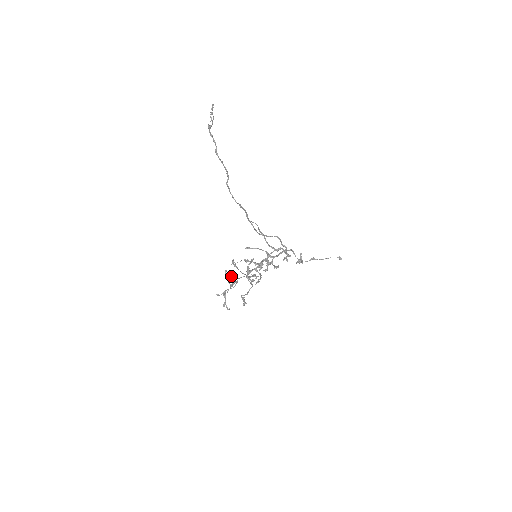
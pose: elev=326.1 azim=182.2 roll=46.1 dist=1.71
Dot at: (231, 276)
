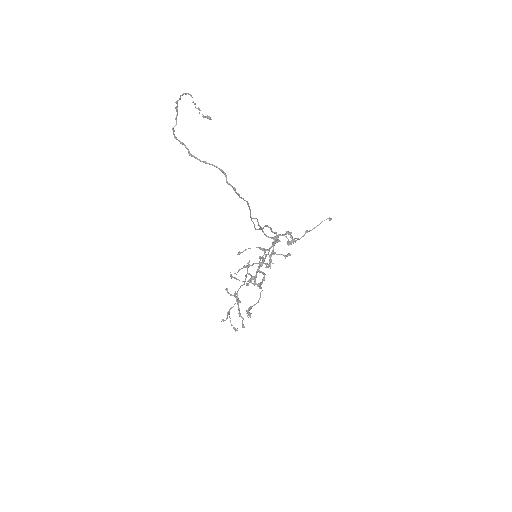
Dot at: occluded
